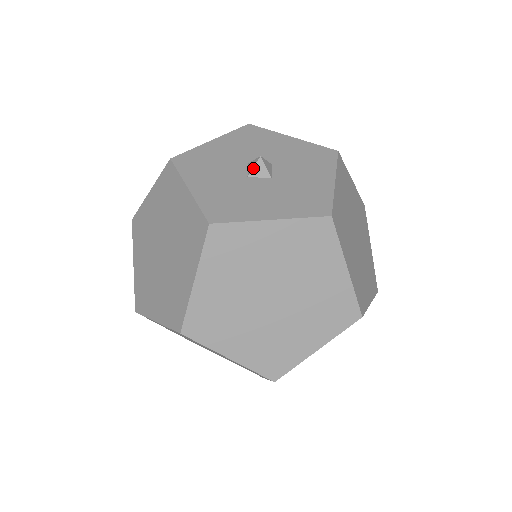
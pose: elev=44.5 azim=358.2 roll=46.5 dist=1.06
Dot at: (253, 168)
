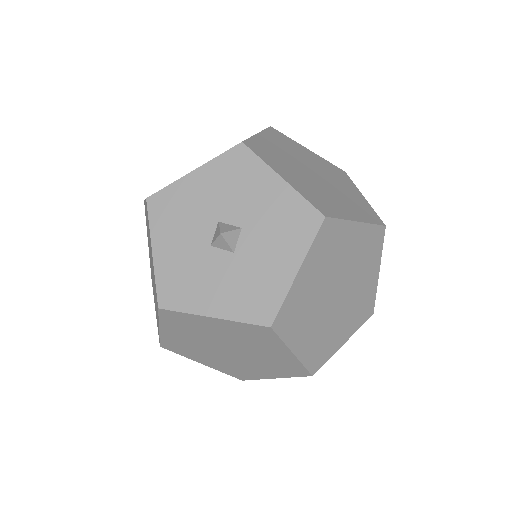
Dot at: (215, 240)
